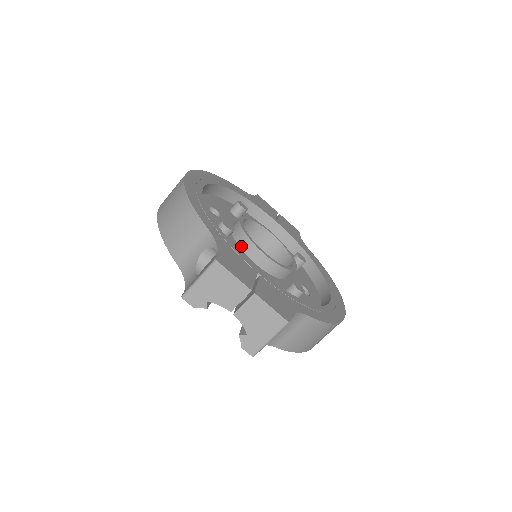
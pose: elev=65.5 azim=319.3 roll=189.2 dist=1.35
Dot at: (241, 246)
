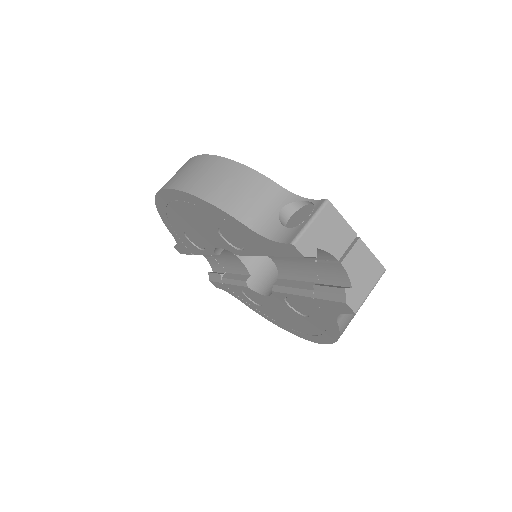
Dot at: occluded
